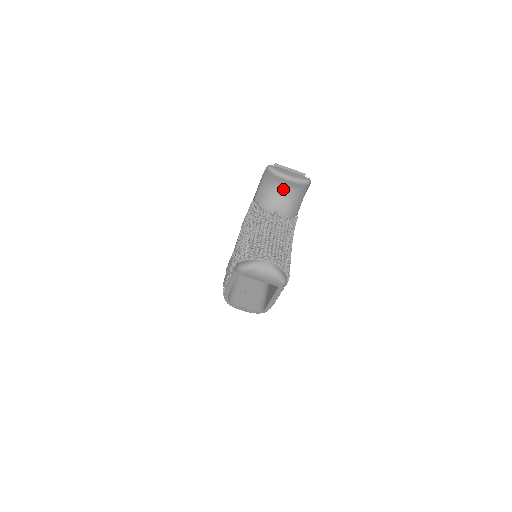
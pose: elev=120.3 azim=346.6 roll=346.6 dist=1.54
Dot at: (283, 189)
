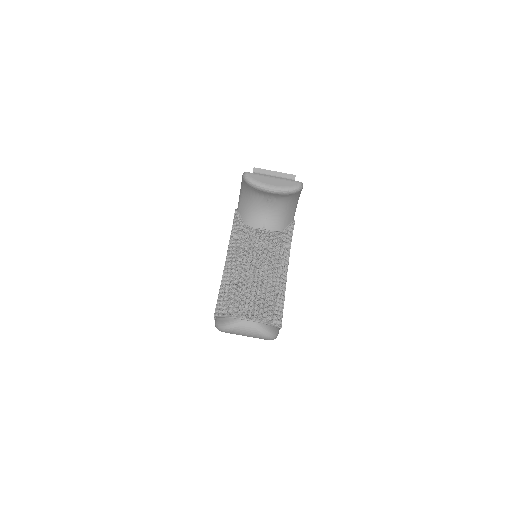
Dot at: (268, 200)
